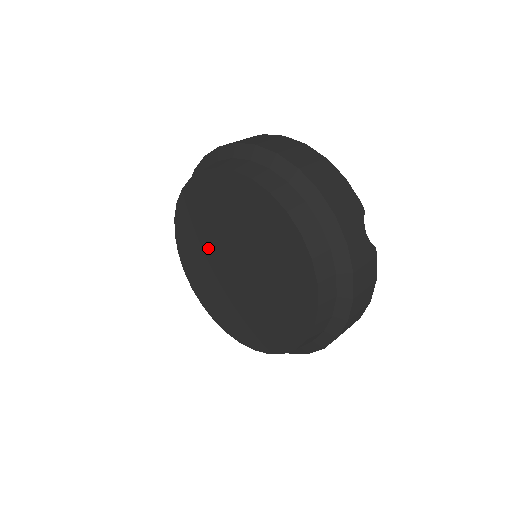
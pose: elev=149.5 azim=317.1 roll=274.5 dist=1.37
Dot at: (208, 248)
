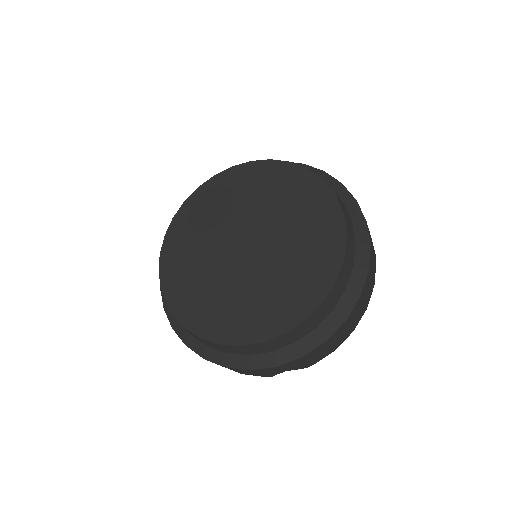
Dot at: (210, 236)
